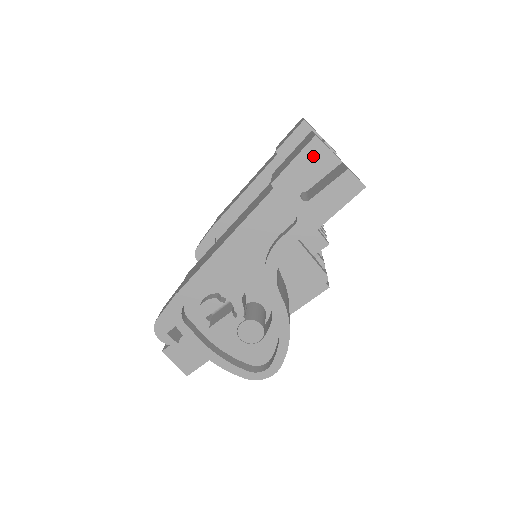
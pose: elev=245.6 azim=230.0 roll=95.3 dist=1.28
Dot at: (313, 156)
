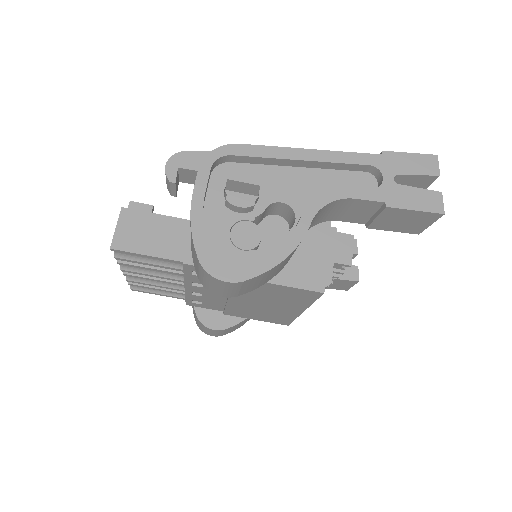
Dot at: (426, 163)
